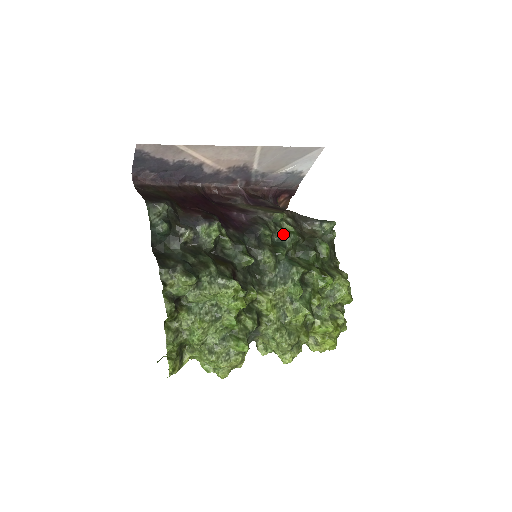
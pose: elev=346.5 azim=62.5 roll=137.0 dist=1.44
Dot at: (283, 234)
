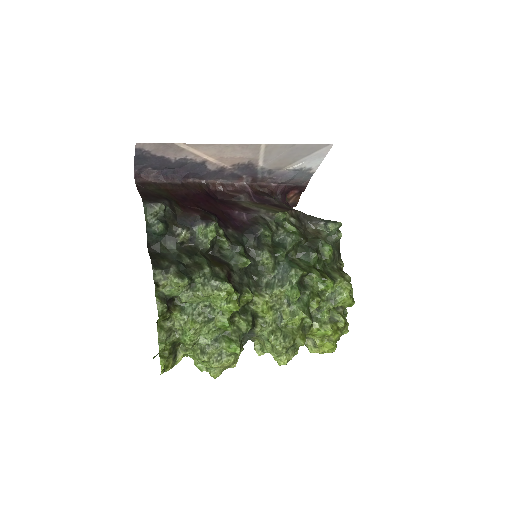
Dot at: (285, 234)
